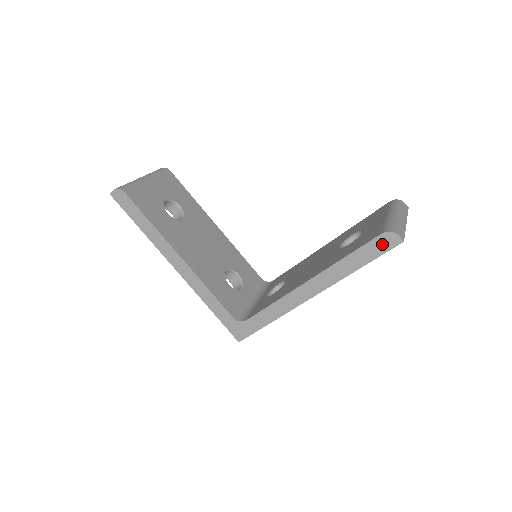
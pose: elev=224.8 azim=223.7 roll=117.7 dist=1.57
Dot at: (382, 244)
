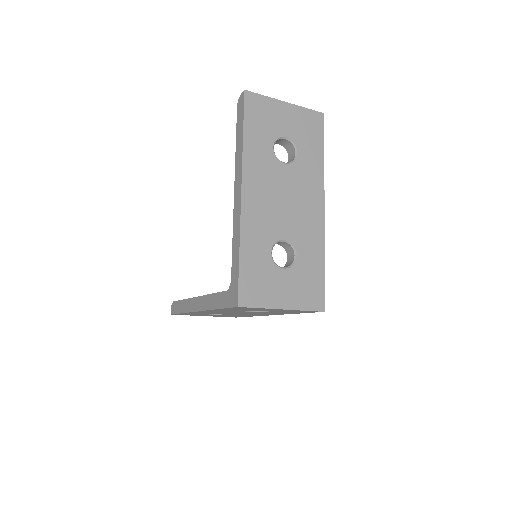
Dot at: (240, 109)
